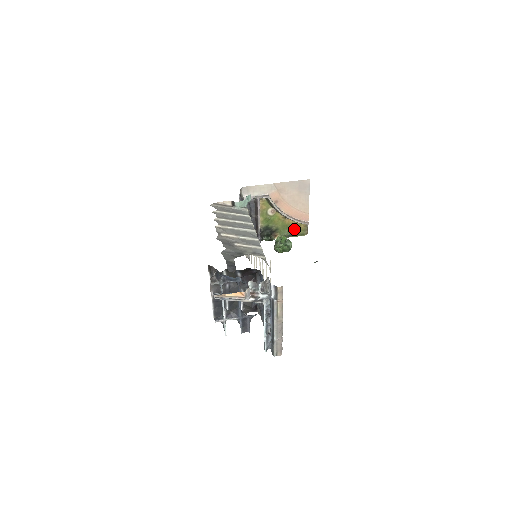
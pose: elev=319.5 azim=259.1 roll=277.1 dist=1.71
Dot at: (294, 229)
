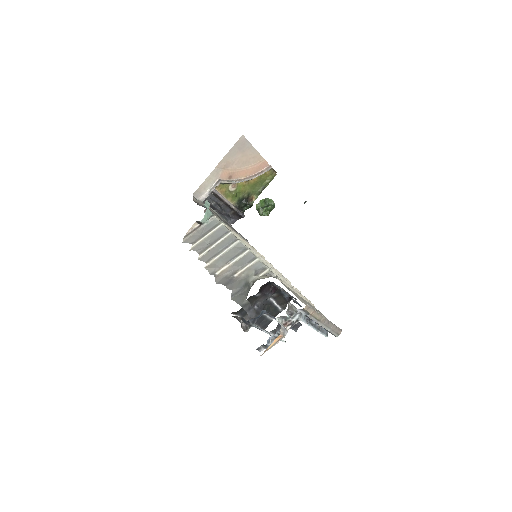
Dot at: (262, 180)
